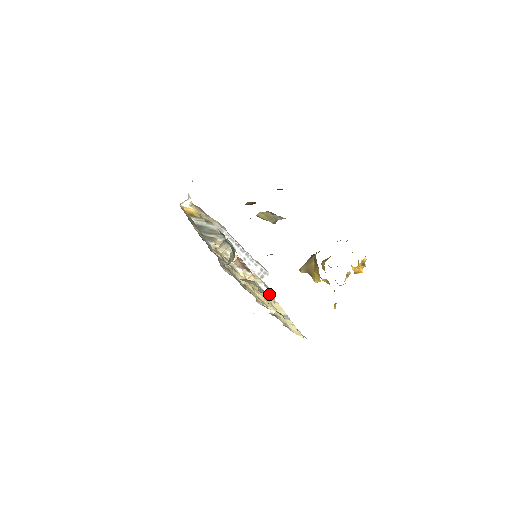
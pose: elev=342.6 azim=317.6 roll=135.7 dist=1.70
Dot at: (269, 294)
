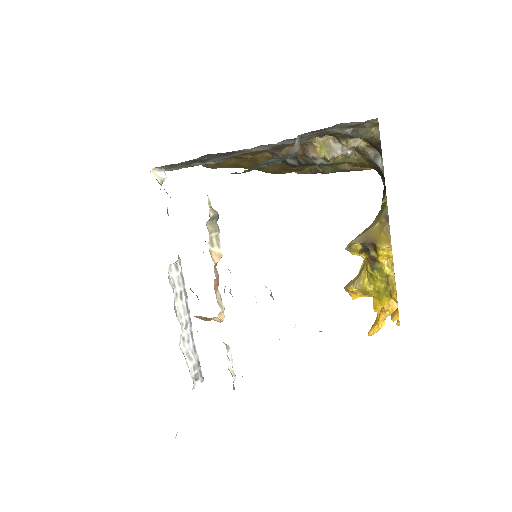
Dot at: (232, 371)
